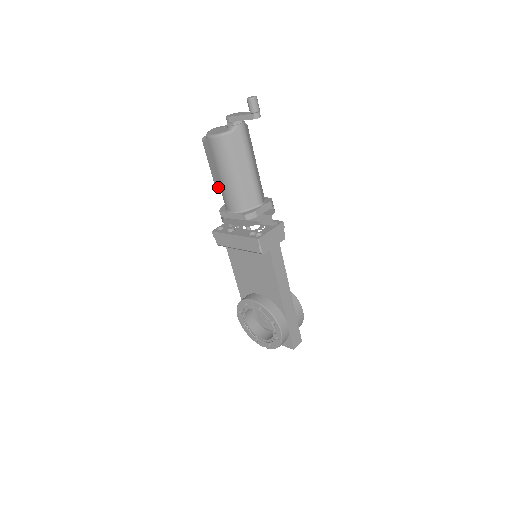
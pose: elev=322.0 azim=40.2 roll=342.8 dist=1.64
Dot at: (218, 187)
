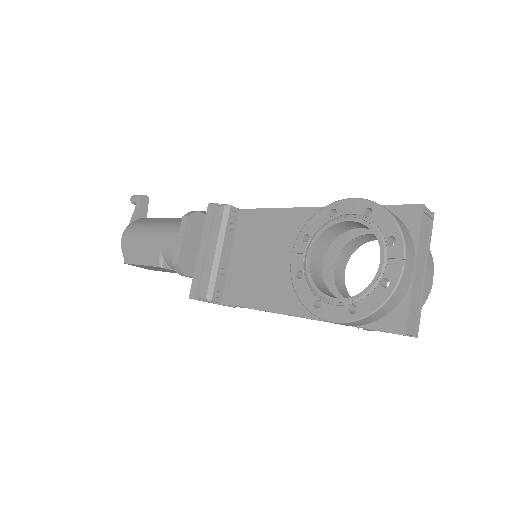
Dot at: (156, 257)
